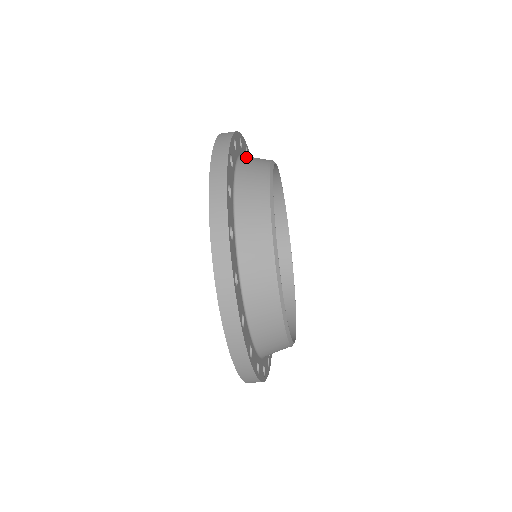
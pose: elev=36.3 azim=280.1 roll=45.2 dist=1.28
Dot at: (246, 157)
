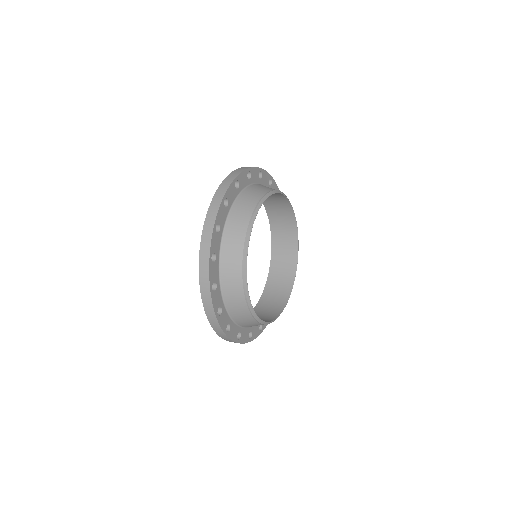
Dot at: (258, 185)
